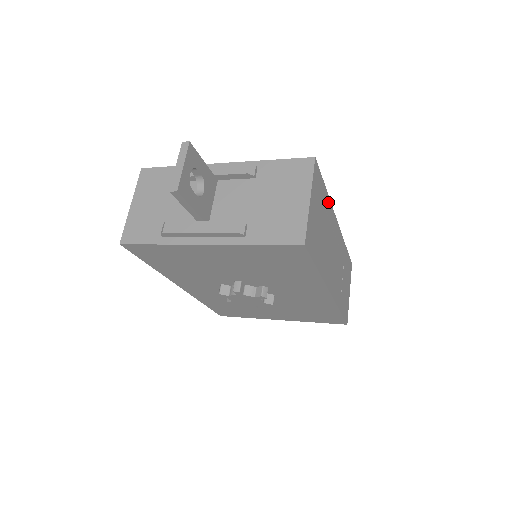
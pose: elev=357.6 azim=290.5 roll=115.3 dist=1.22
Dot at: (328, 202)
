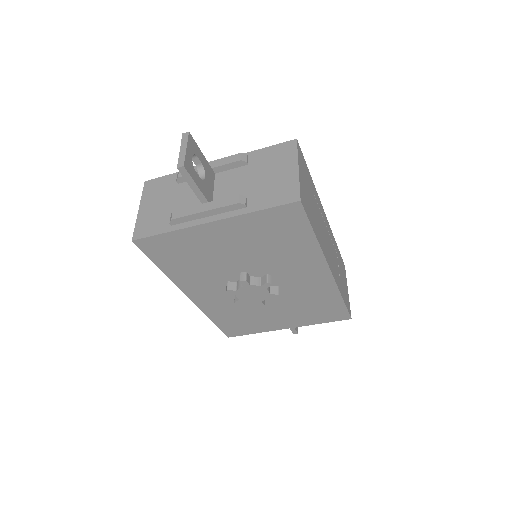
Dot at: (314, 187)
